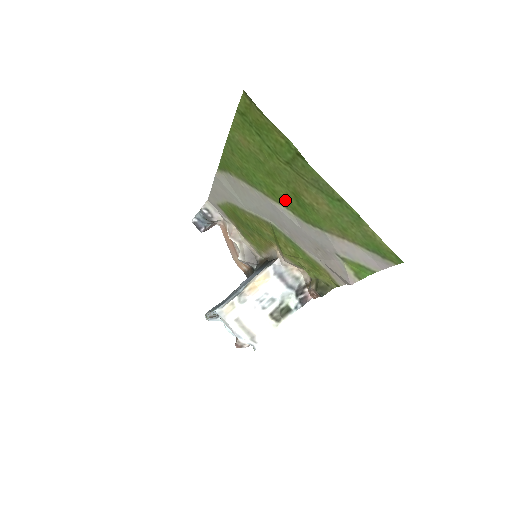
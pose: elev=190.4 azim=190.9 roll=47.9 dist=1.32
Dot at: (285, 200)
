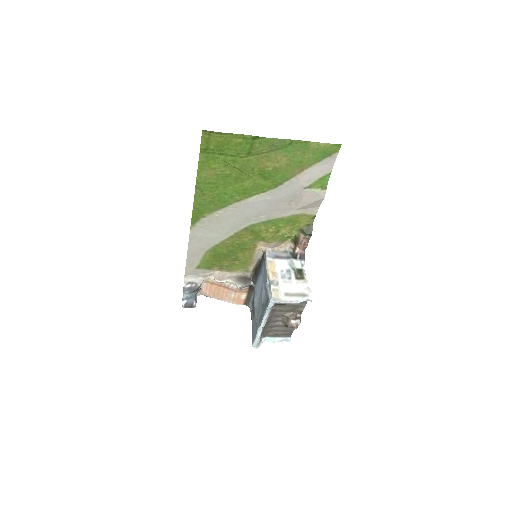
Dot at: (254, 188)
